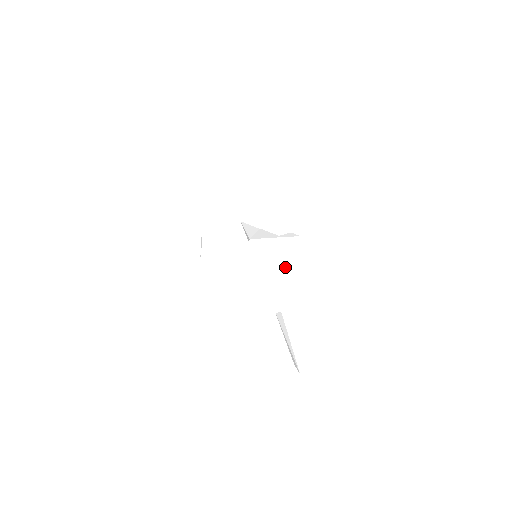
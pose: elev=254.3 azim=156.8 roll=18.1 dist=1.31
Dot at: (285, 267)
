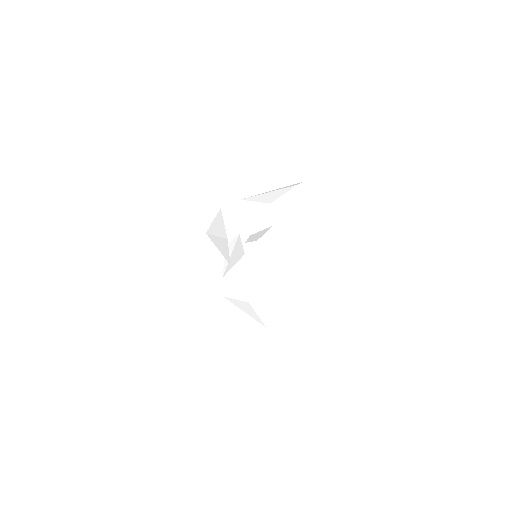
Dot at: (249, 289)
